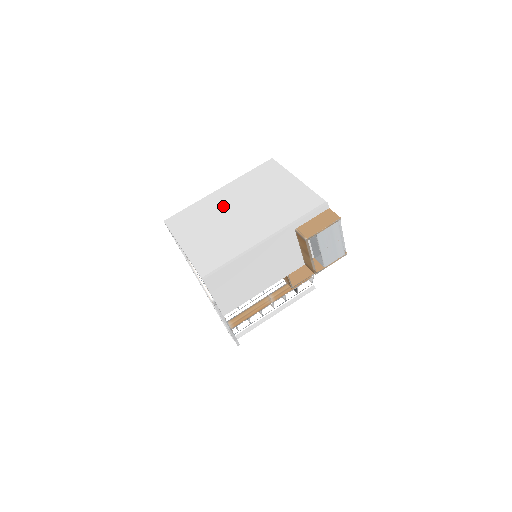
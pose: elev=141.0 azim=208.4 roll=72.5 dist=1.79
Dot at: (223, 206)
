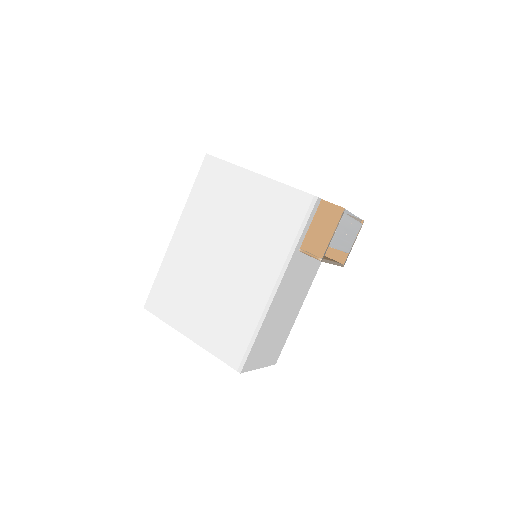
Dot at: (195, 257)
